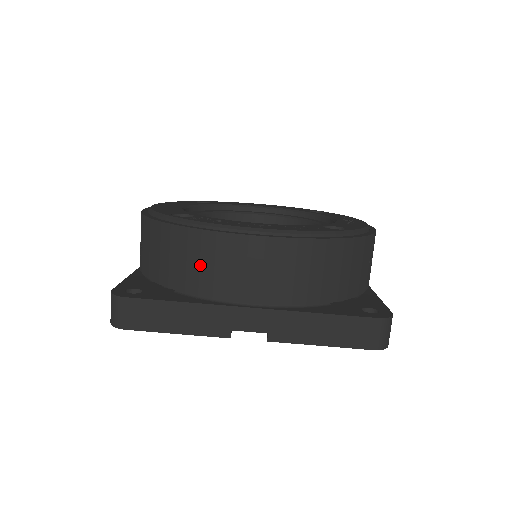
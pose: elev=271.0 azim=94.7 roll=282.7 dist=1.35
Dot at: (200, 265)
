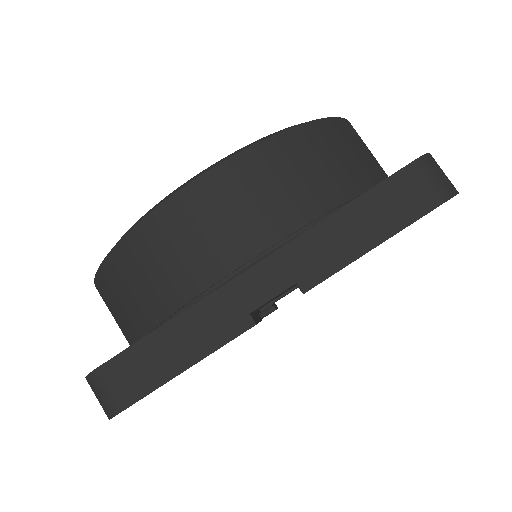
Dot at: (162, 266)
